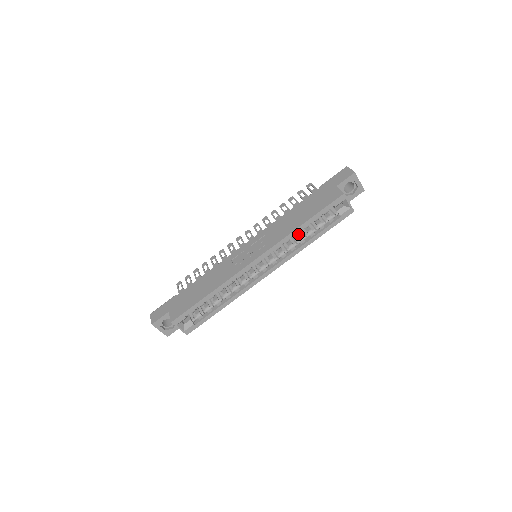
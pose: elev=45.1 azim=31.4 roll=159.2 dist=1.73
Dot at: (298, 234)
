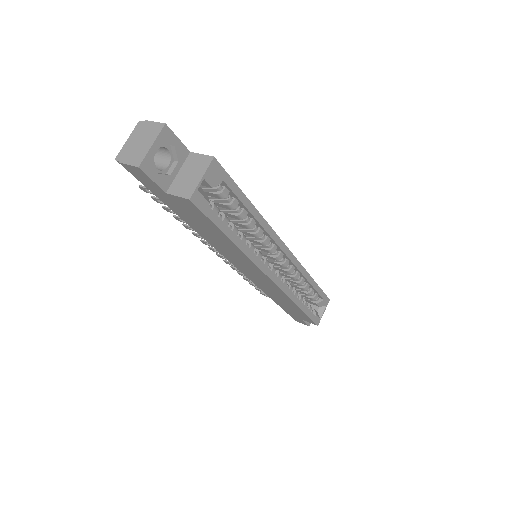
Dot at: occluded
